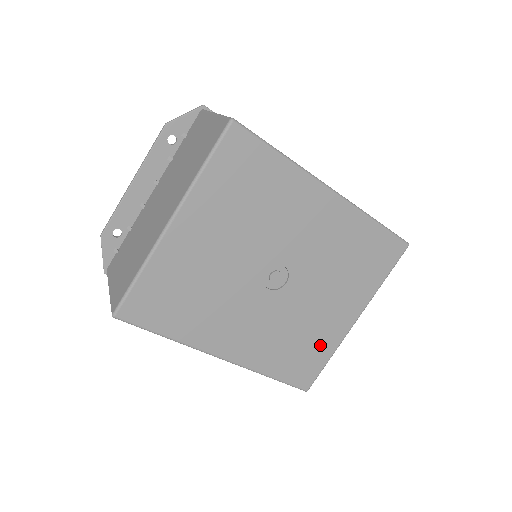
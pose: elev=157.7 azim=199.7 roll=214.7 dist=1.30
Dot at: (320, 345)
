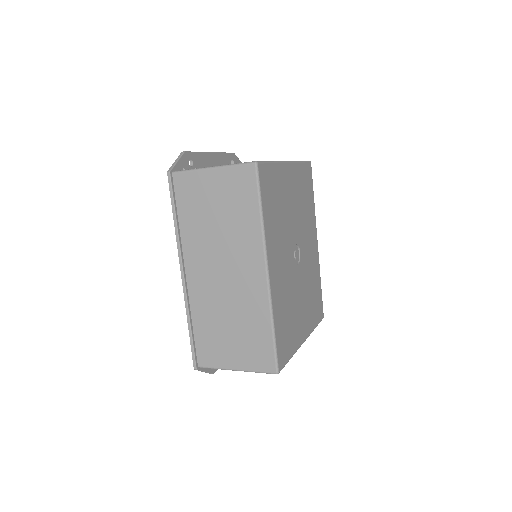
Dot at: (293, 336)
